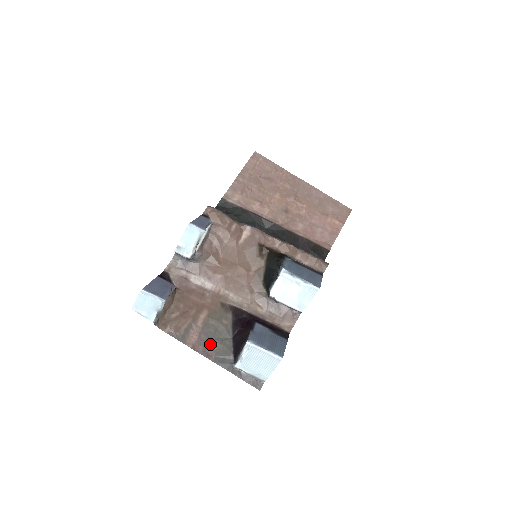
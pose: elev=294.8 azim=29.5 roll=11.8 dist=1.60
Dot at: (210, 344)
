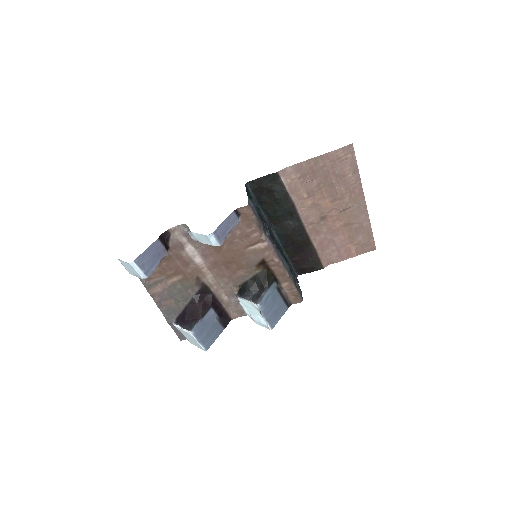
Dot at: (167, 300)
